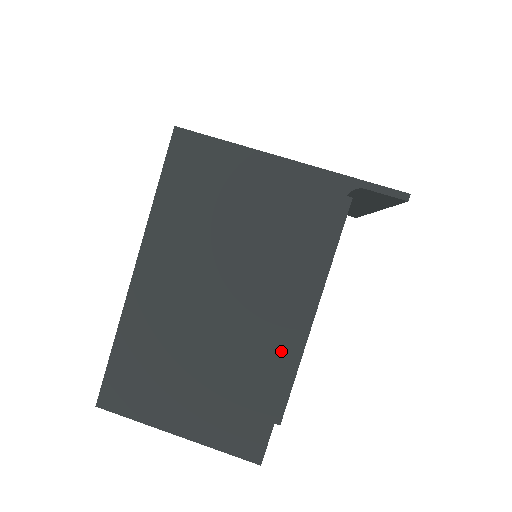
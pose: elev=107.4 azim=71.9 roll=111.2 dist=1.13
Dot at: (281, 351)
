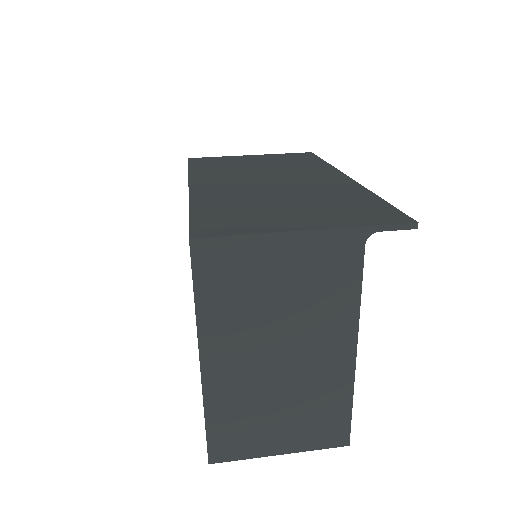
Dot at: (343, 372)
